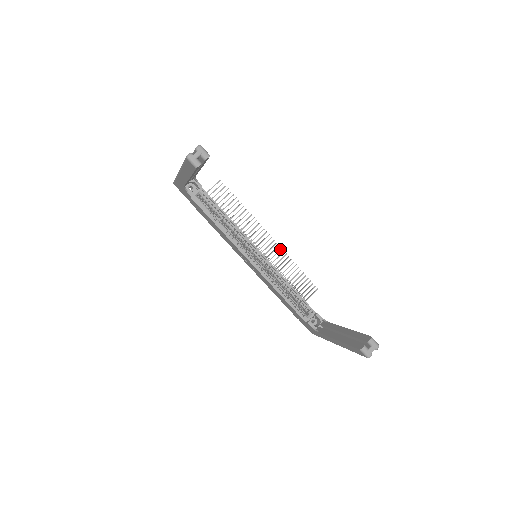
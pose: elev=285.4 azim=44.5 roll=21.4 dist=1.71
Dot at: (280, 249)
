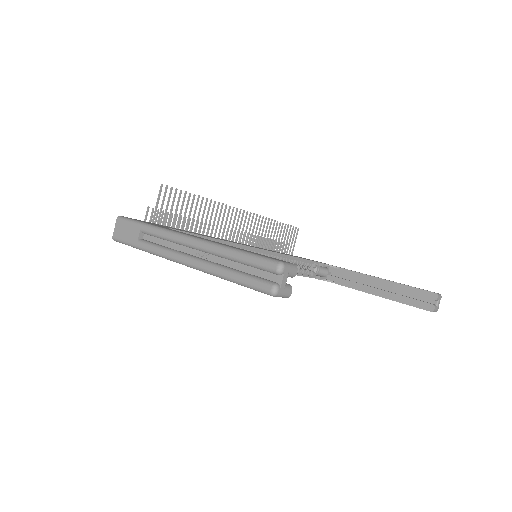
Dot at: (256, 217)
